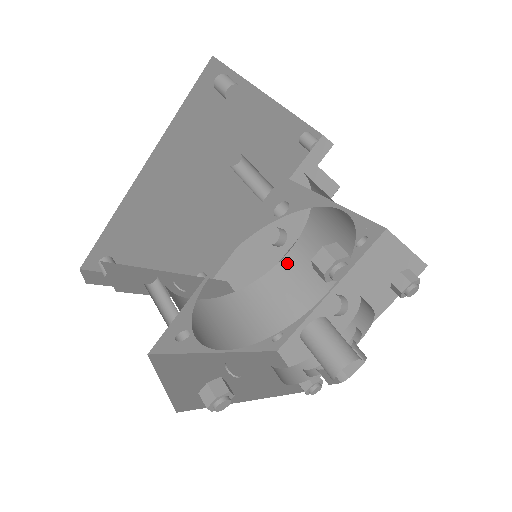
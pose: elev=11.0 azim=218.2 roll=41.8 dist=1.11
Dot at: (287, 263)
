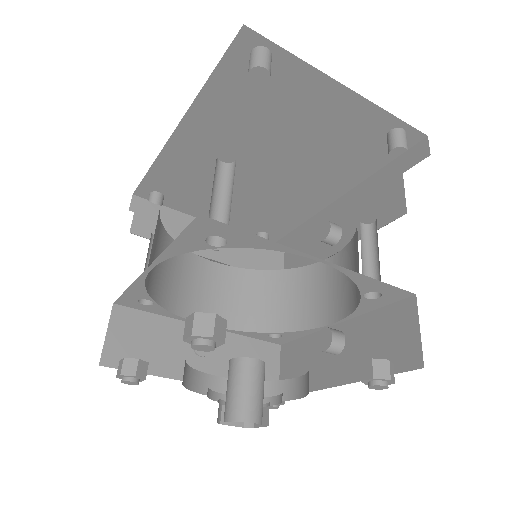
Dot at: (324, 267)
